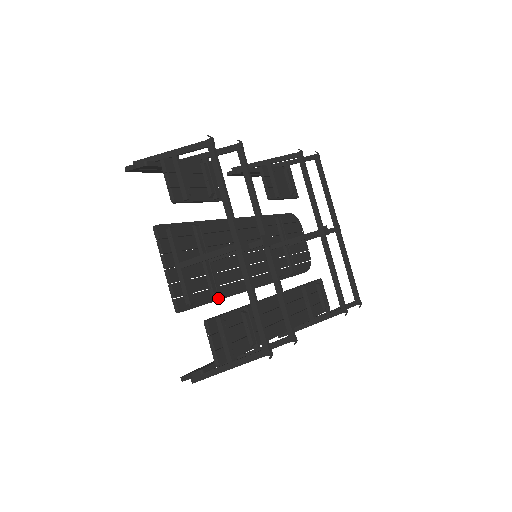
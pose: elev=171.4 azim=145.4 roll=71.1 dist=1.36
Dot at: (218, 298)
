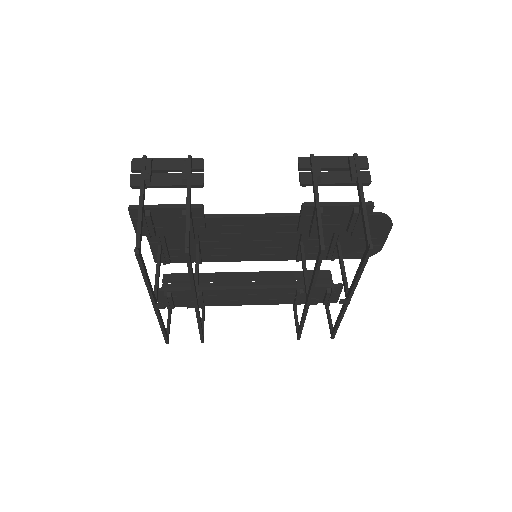
Dot at: (203, 261)
